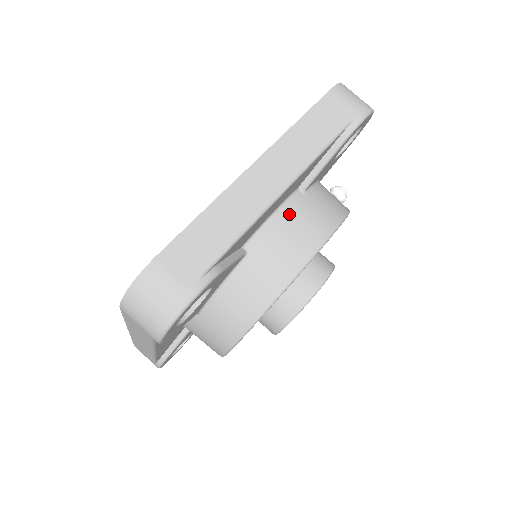
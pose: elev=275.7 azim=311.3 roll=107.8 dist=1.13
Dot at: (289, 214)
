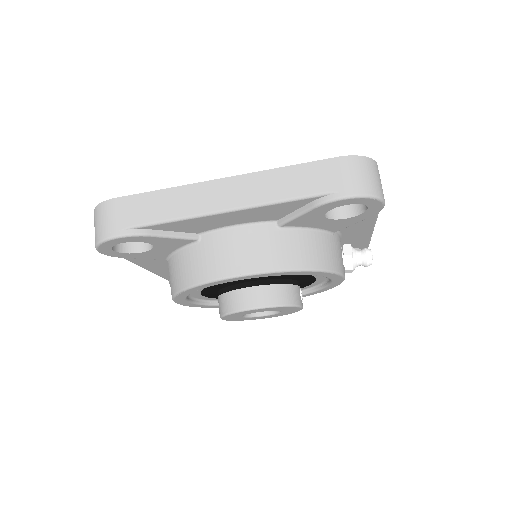
Dot at: (247, 234)
